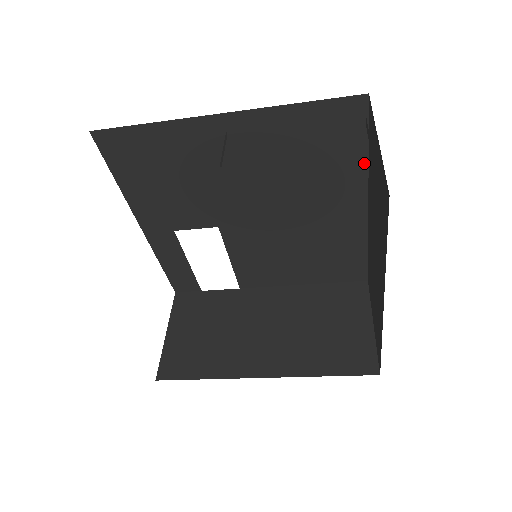
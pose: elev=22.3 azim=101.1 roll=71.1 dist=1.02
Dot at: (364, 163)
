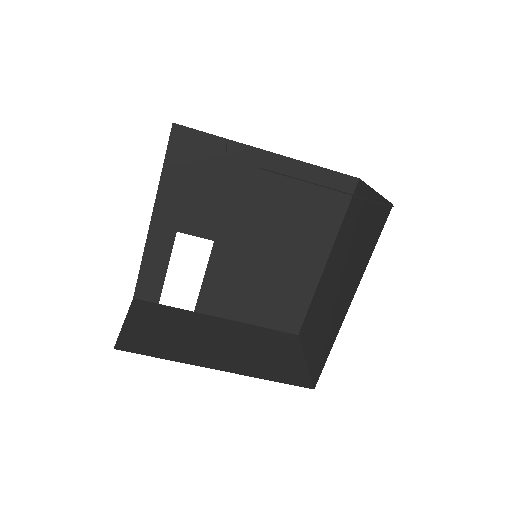
Dot at: (338, 226)
